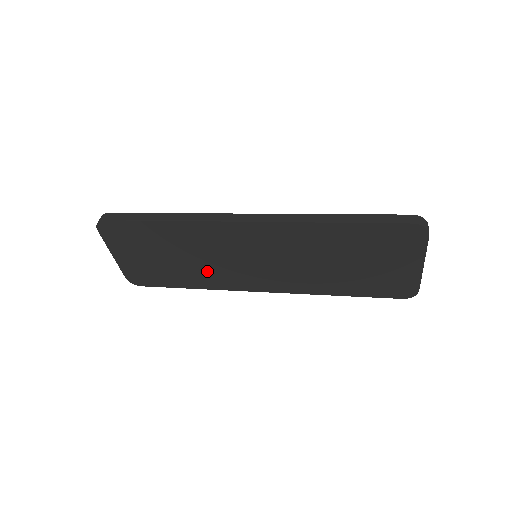
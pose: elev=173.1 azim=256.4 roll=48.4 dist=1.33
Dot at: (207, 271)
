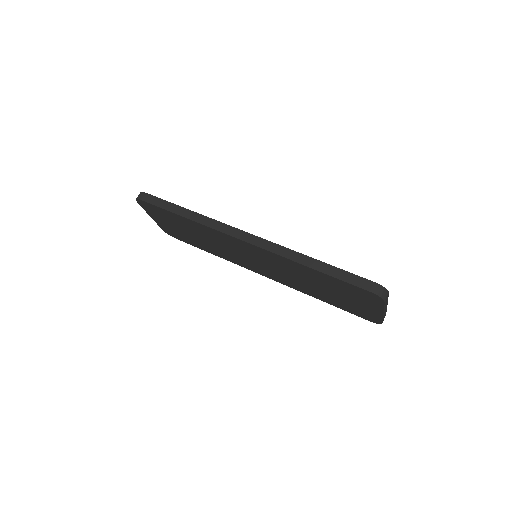
Dot at: (220, 250)
